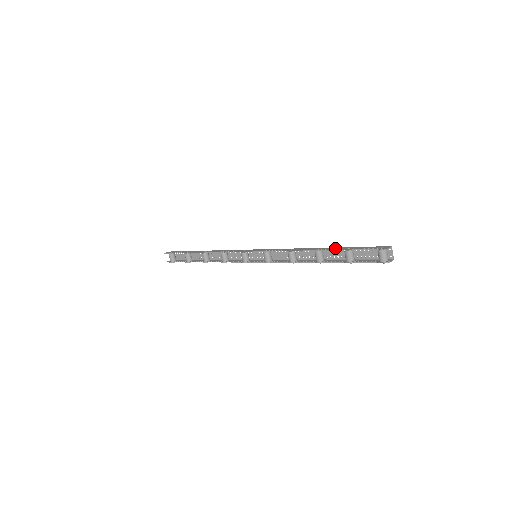
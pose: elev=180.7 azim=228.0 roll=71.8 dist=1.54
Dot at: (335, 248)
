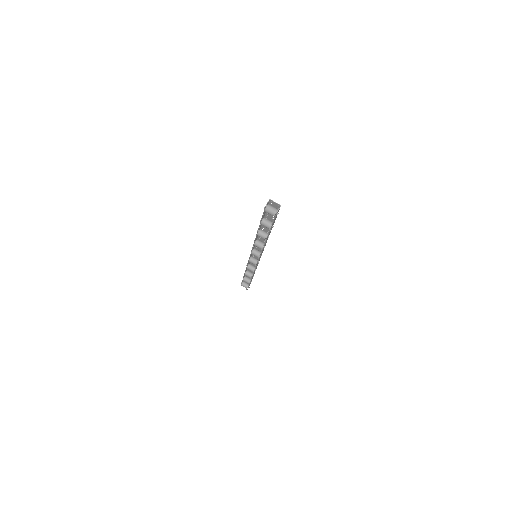
Dot at: (260, 224)
